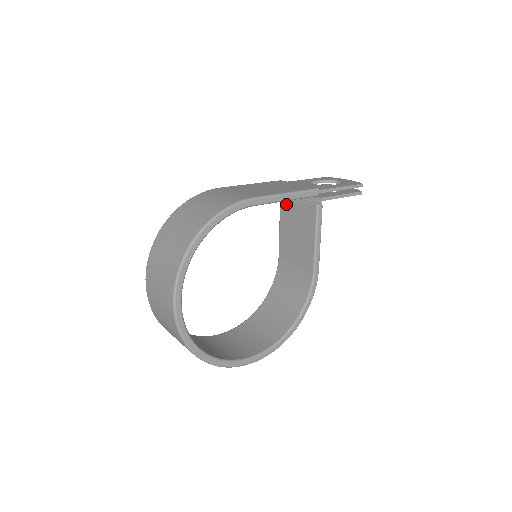
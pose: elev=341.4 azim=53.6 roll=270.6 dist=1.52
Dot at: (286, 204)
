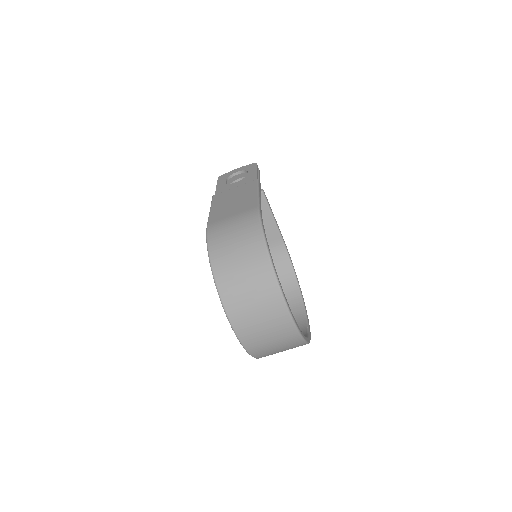
Dot at: occluded
